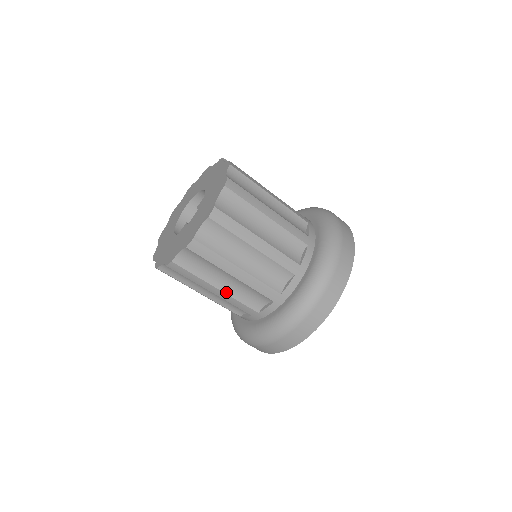
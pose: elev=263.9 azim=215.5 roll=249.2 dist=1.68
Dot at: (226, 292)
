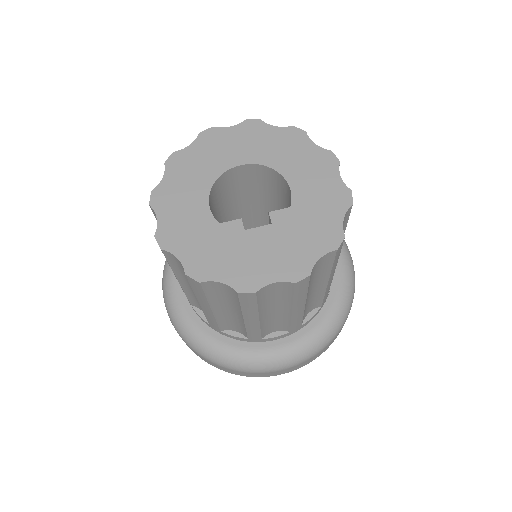
Dot at: (216, 314)
